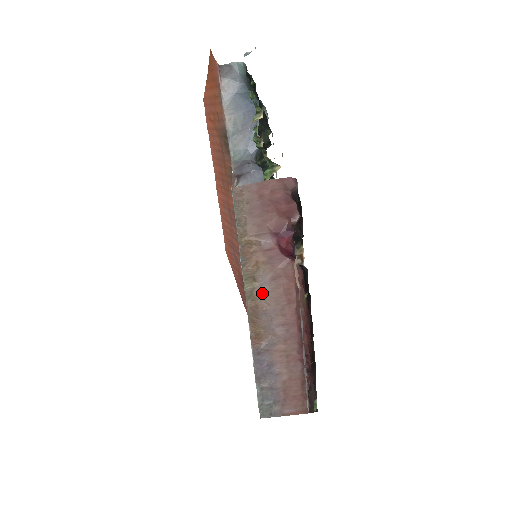
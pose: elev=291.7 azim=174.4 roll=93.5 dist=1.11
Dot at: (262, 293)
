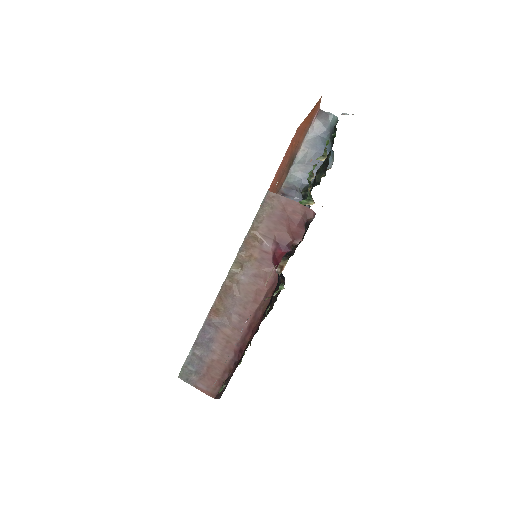
Dot at: (240, 281)
